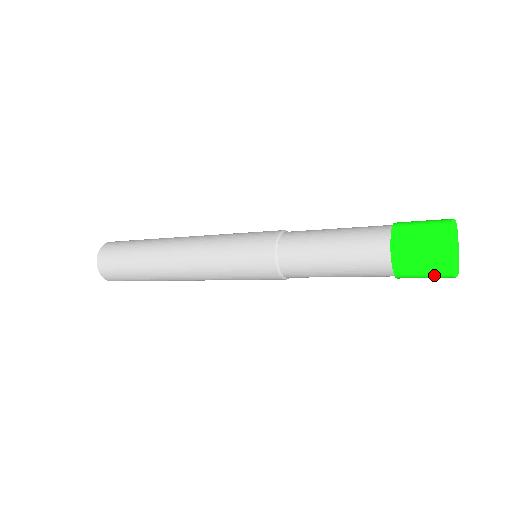
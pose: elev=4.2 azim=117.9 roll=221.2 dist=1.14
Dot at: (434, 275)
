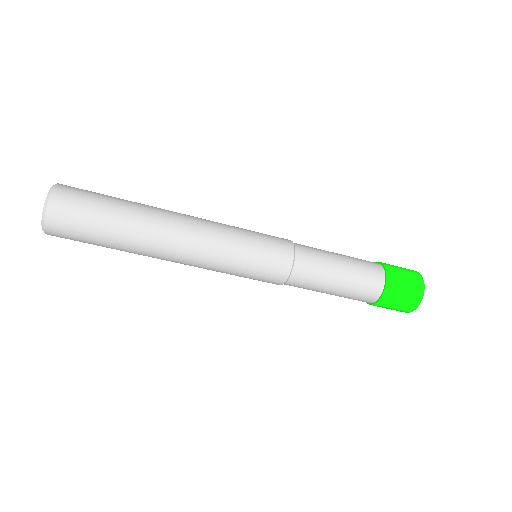
Dot at: (401, 308)
